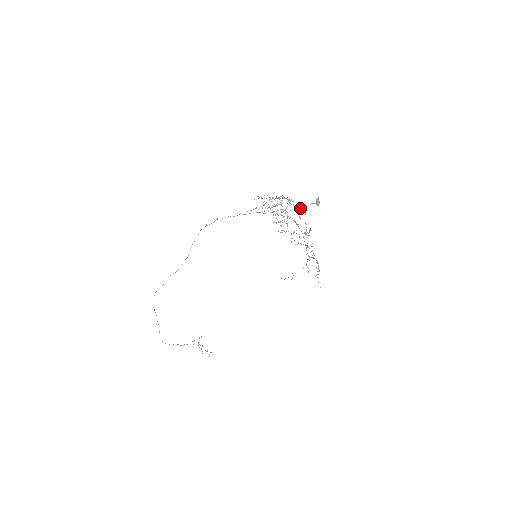
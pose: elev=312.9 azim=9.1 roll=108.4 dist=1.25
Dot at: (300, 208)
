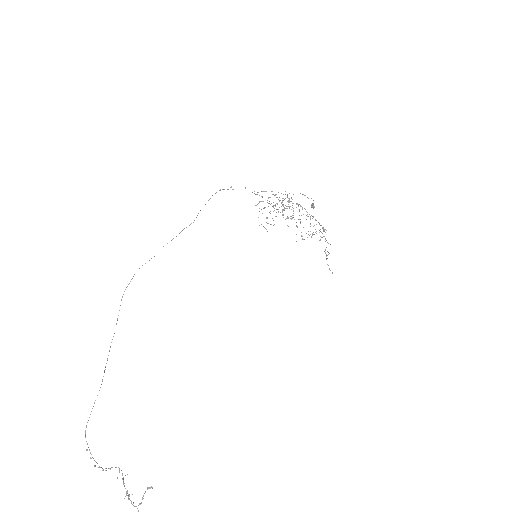
Dot at: occluded
